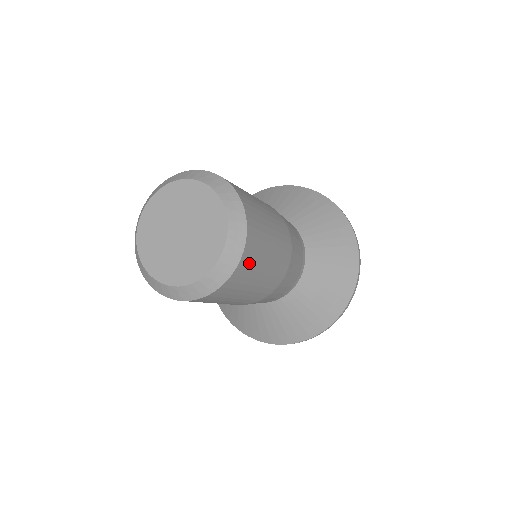
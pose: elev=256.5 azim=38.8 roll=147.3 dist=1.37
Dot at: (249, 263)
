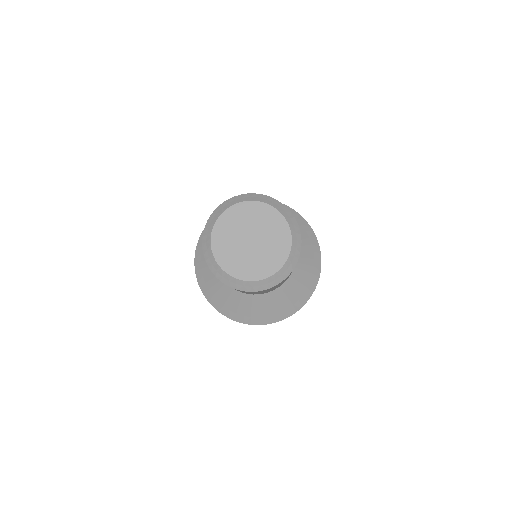
Dot at: occluded
